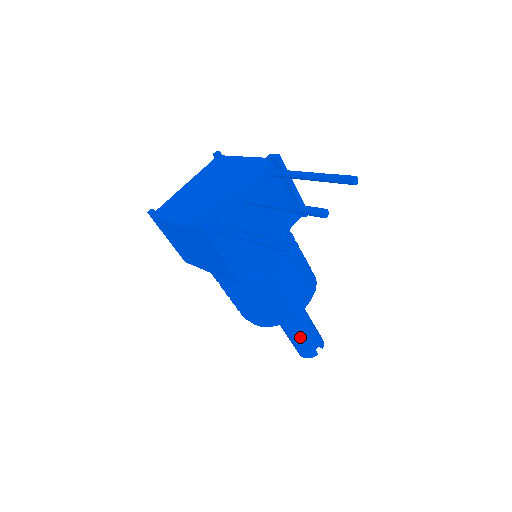
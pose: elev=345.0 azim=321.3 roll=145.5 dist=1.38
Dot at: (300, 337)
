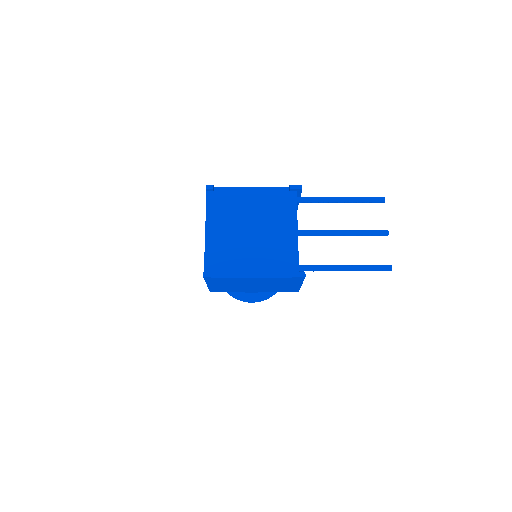
Dot at: occluded
